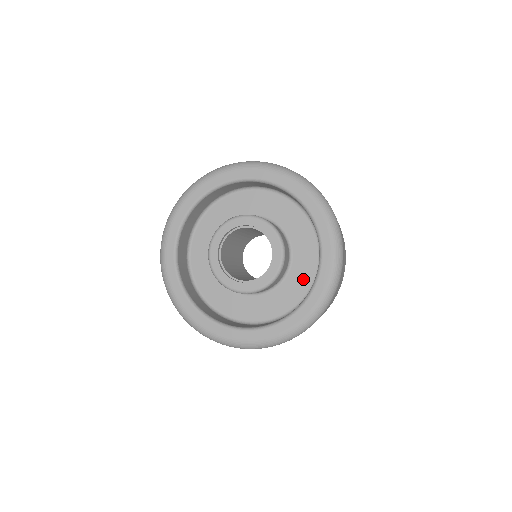
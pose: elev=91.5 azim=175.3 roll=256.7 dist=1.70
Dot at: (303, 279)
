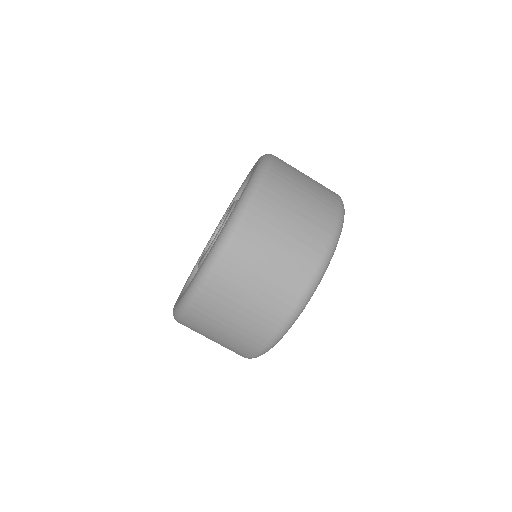
Dot at: occluded
